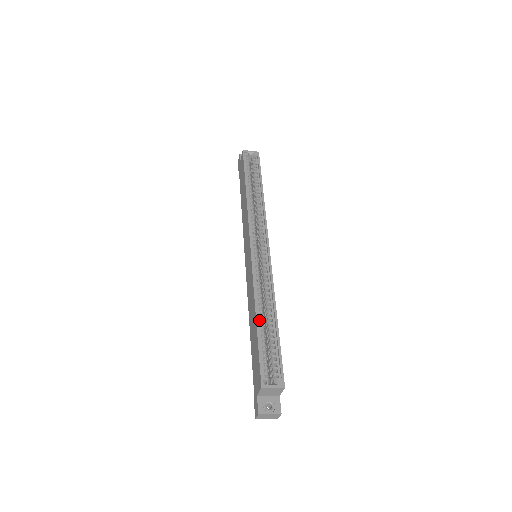
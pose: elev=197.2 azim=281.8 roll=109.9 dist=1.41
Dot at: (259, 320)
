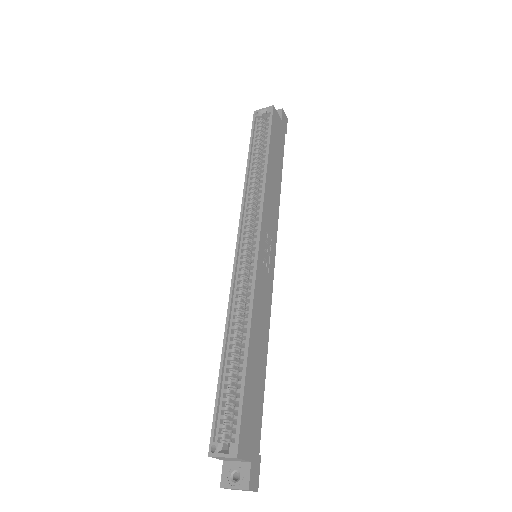
Dot at: (227, 355)
